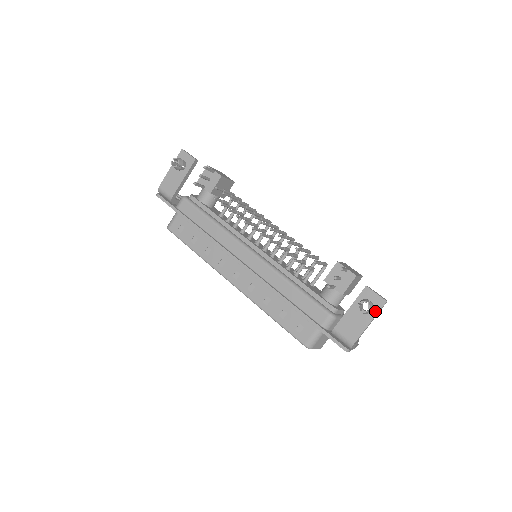
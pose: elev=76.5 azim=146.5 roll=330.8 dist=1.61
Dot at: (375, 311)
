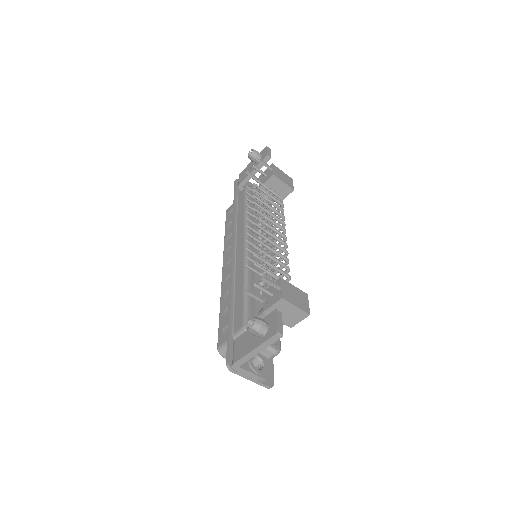
Dot at: (265, 338)
